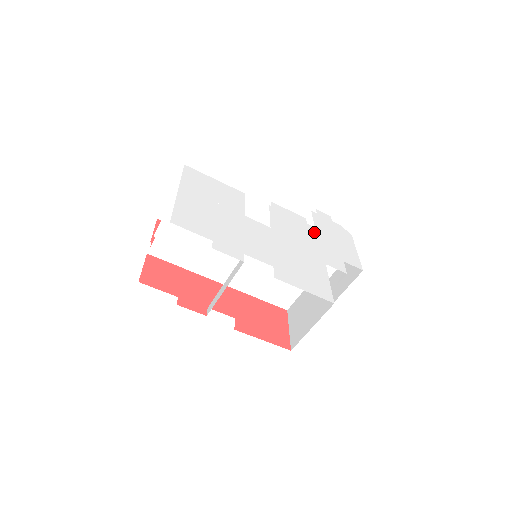
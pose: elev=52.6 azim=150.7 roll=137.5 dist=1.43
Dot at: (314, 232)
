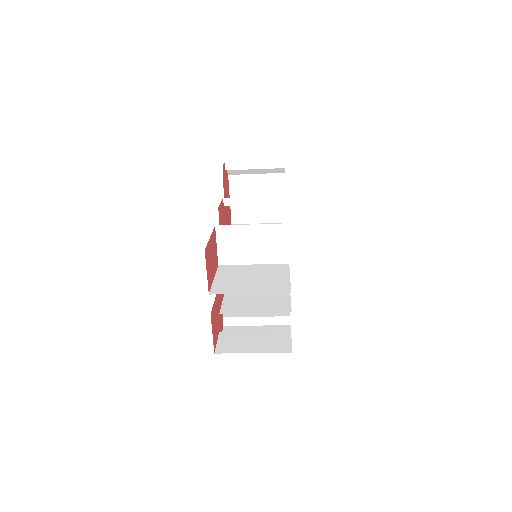
Dot at: occluded
